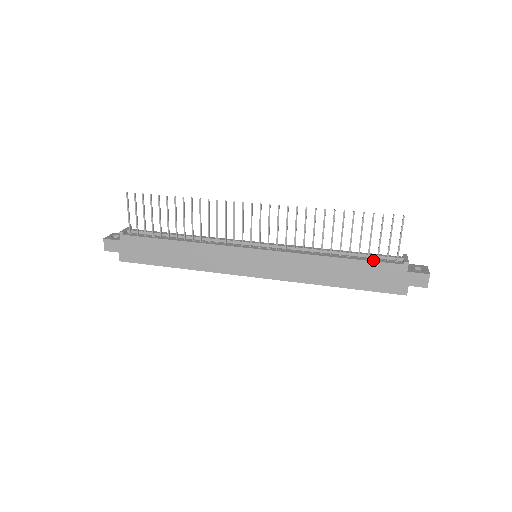
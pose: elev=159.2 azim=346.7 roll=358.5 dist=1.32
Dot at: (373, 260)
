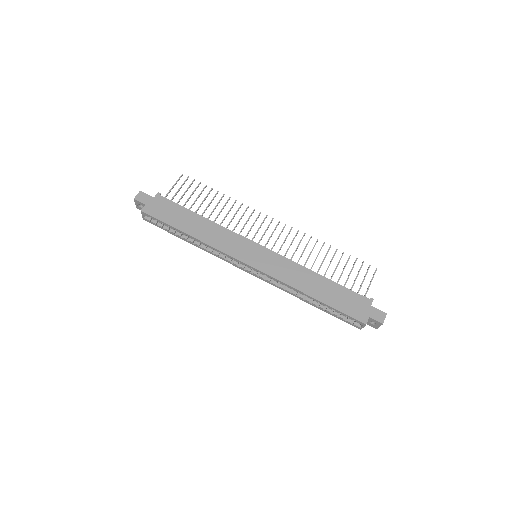
Dot at: (348, 289)
